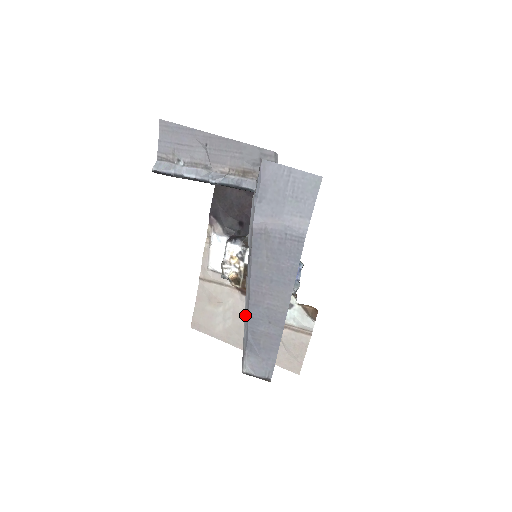
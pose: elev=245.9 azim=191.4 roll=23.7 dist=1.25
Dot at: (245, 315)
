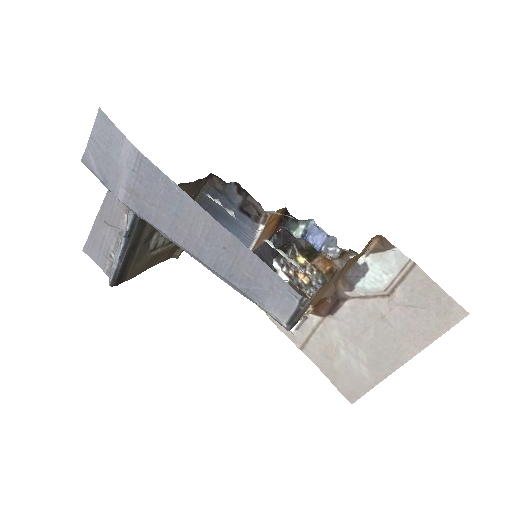
Dot at: occluded
